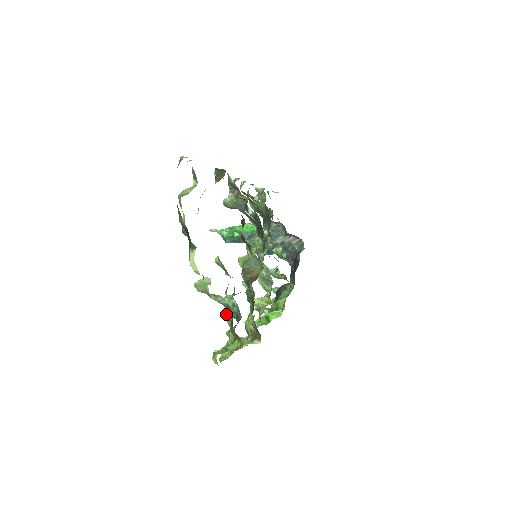
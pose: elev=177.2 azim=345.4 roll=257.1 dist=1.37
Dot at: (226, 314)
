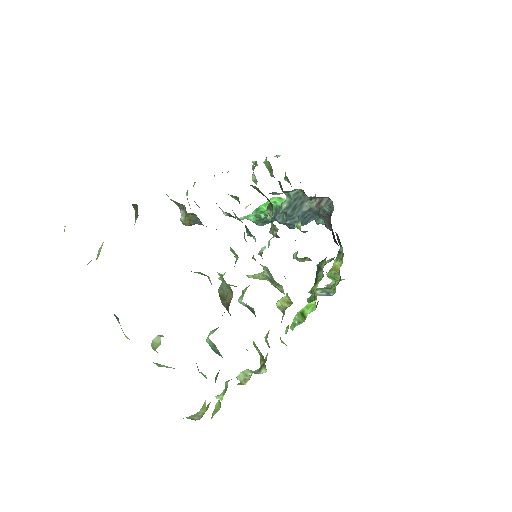
Dot at: (197, 366)
